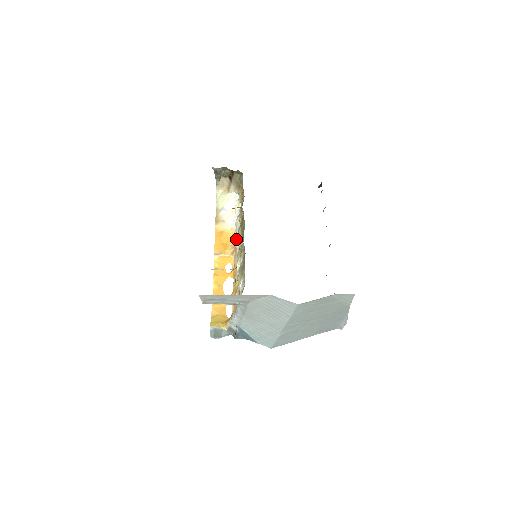
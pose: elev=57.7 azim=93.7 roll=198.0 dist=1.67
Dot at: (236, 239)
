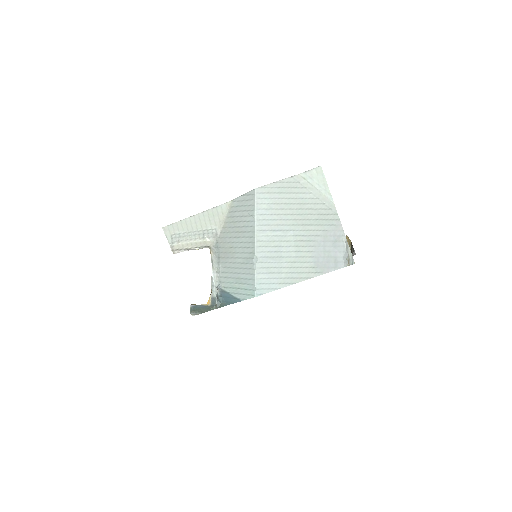
Dot at: occluded
